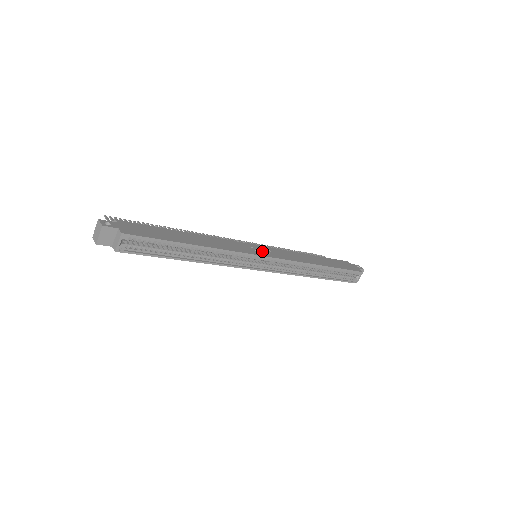
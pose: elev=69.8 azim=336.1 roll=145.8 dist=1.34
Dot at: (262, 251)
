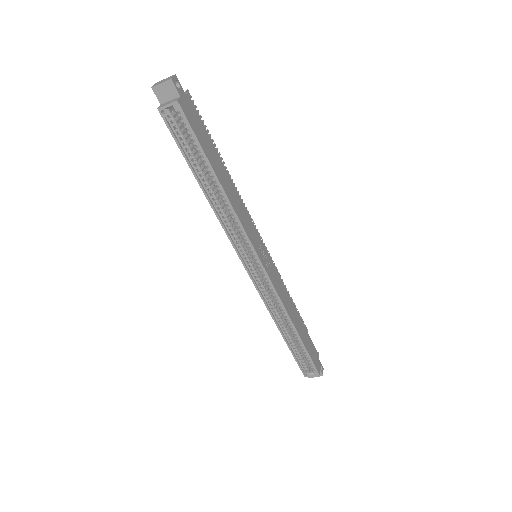
Dot at: (264, 256)
